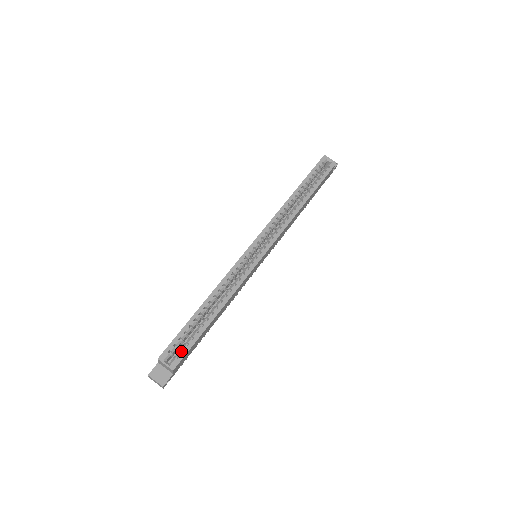
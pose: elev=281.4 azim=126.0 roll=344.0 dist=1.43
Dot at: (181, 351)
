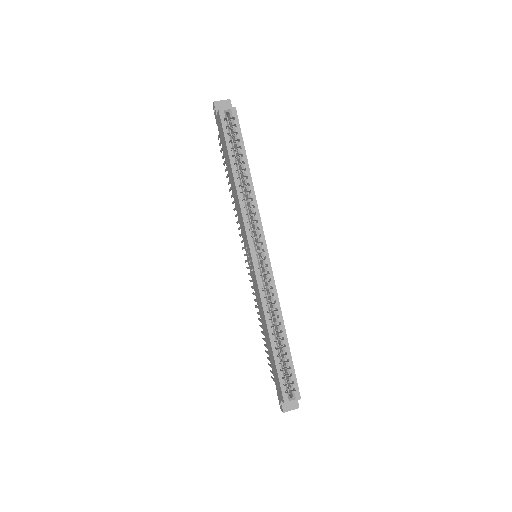
Dot at: (291, 382)
